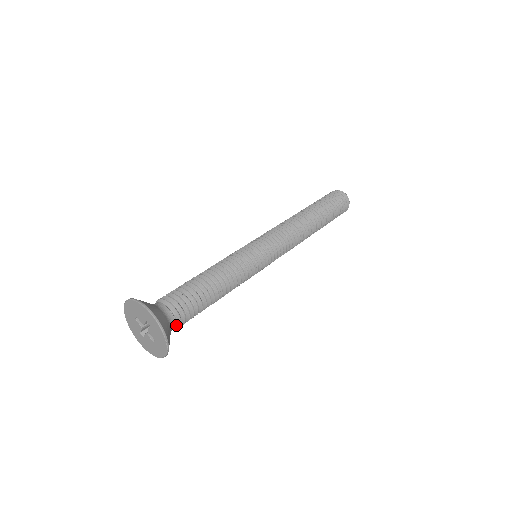
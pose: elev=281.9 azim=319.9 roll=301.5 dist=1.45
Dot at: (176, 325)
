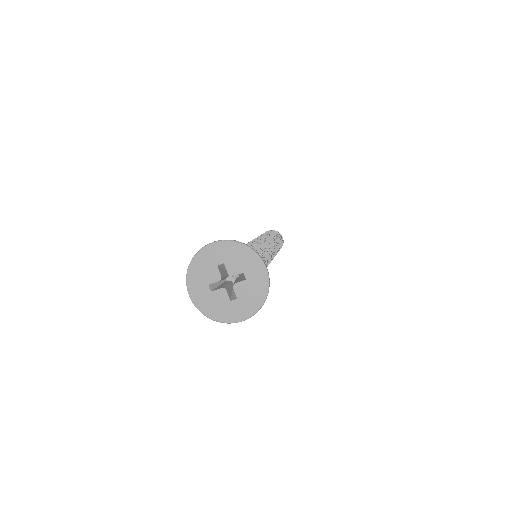
Dot at: occluded
